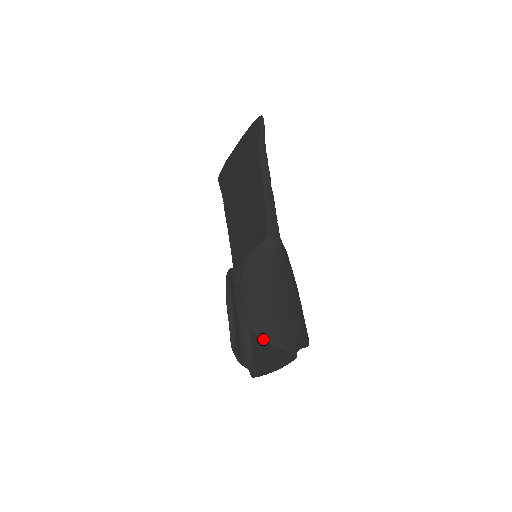
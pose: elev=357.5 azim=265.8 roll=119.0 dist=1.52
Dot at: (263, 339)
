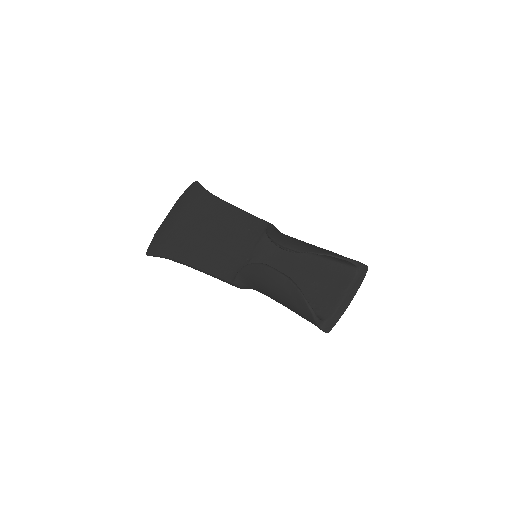
Dot at: (340, 257)
